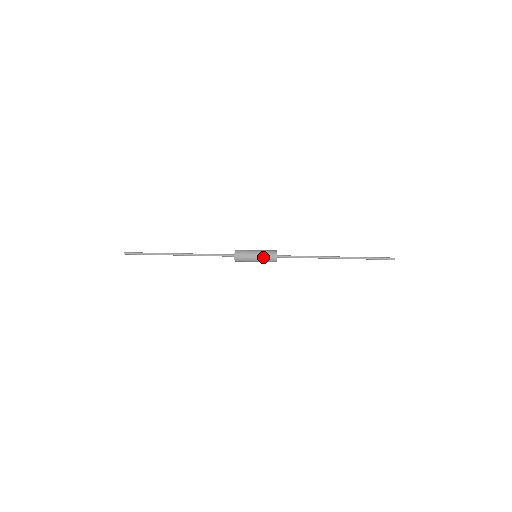
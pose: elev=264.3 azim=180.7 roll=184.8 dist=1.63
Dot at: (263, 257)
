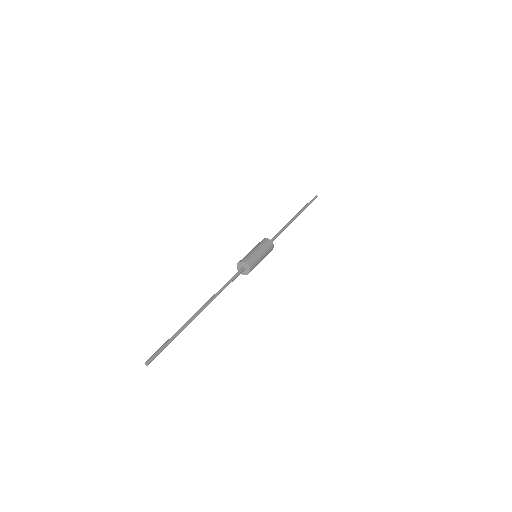
Dot at: (263, 247)
